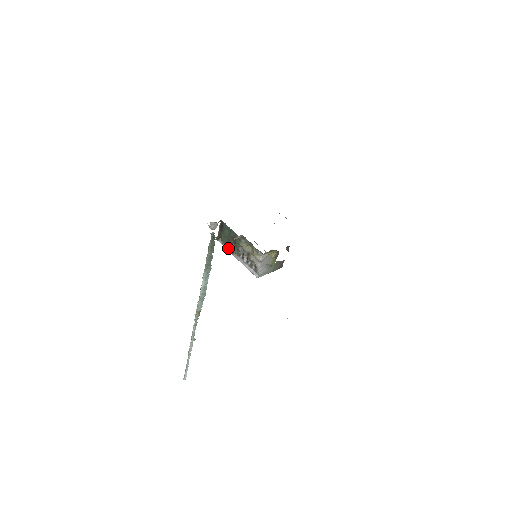
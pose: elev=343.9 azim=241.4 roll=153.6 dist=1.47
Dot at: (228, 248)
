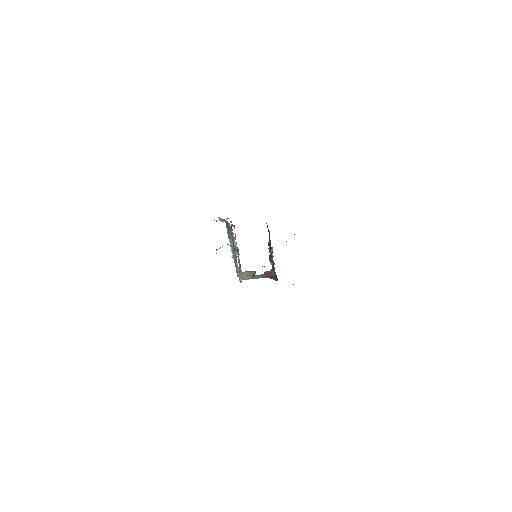
Dot at: occluded
